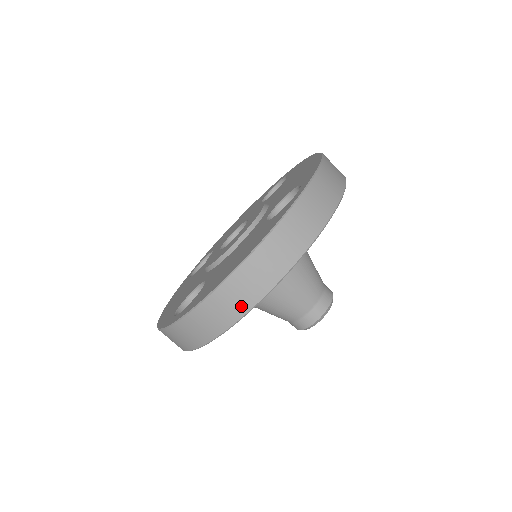
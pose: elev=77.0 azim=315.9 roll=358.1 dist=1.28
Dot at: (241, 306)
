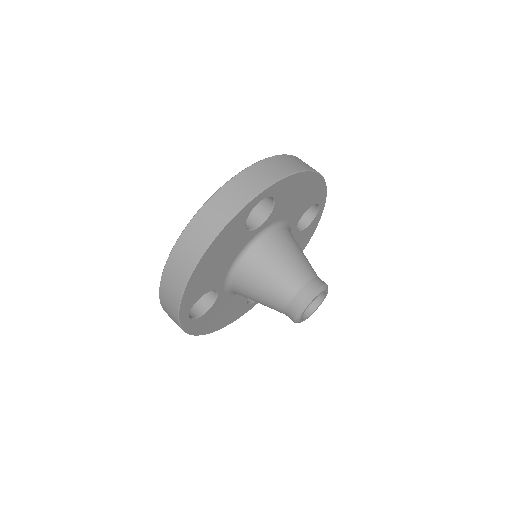
Dot at: (183, 274)
